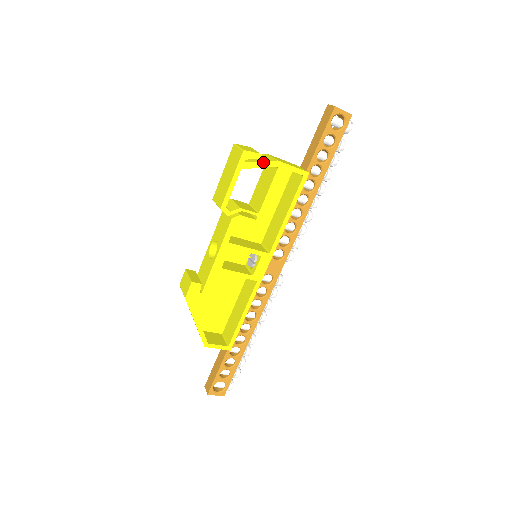
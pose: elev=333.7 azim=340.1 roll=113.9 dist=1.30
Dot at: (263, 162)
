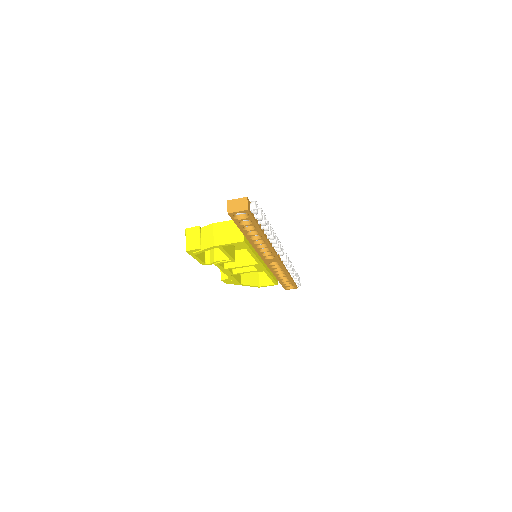
Dot at: (205, 249)
